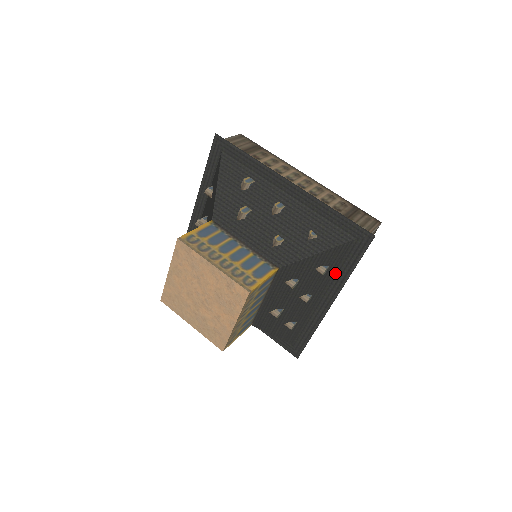
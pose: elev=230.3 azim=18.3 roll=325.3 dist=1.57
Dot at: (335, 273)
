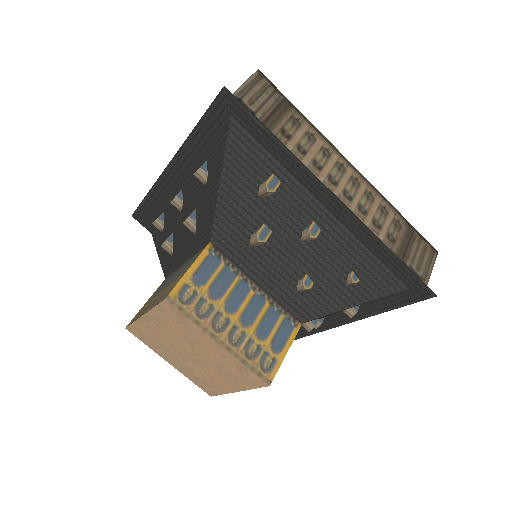
Dot at: occluded
